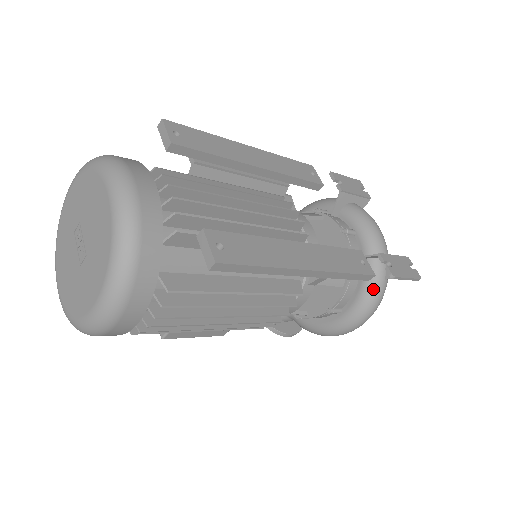
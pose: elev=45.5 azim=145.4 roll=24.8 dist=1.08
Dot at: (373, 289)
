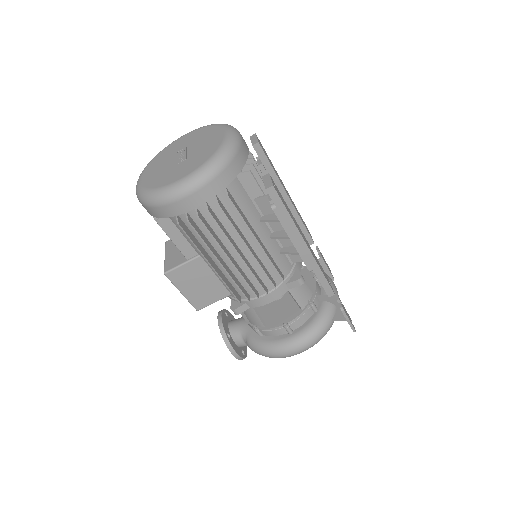
Dot at: (322, 322)
